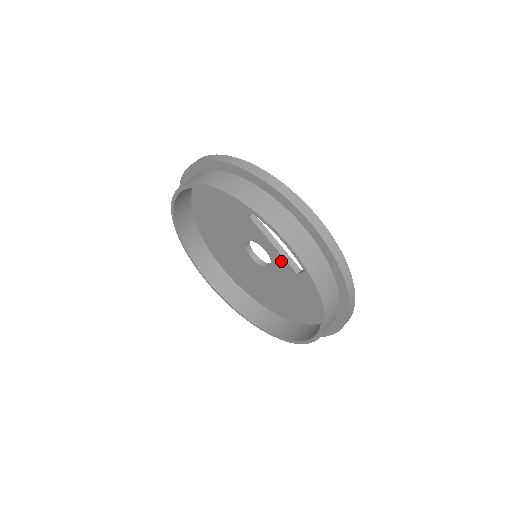
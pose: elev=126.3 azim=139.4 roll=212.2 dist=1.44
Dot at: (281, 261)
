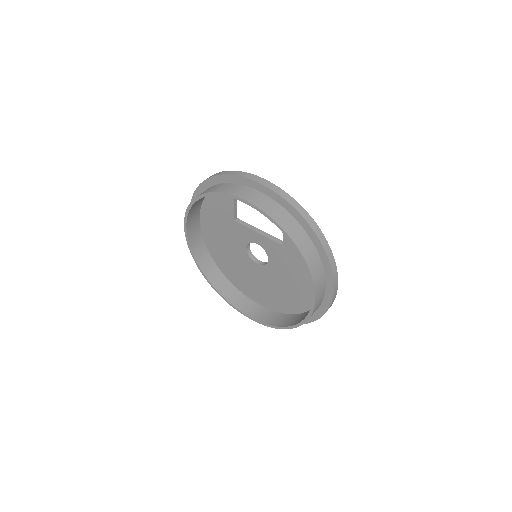
Dot at: (269, 243)
